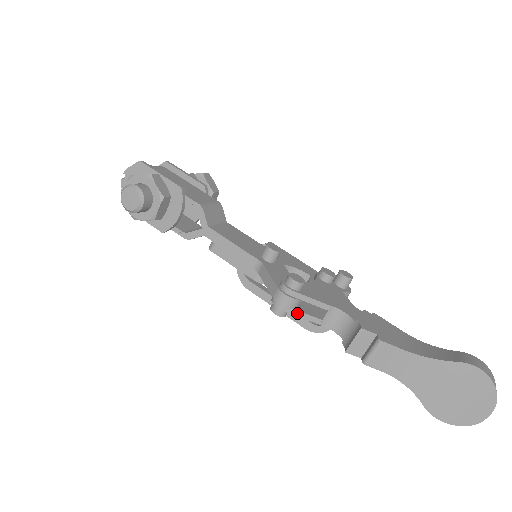
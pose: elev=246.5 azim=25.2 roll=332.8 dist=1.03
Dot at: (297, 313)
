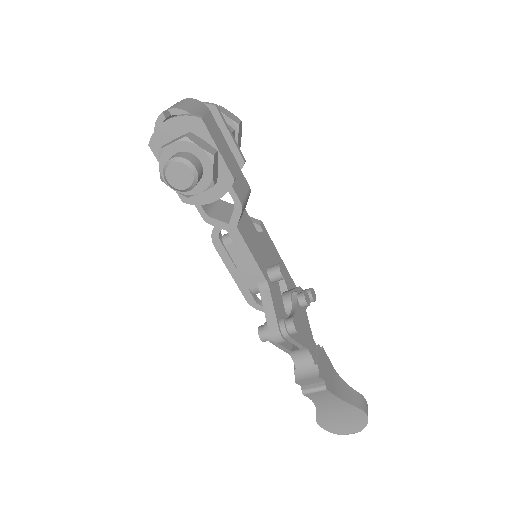
Dot at: (278, 345)
